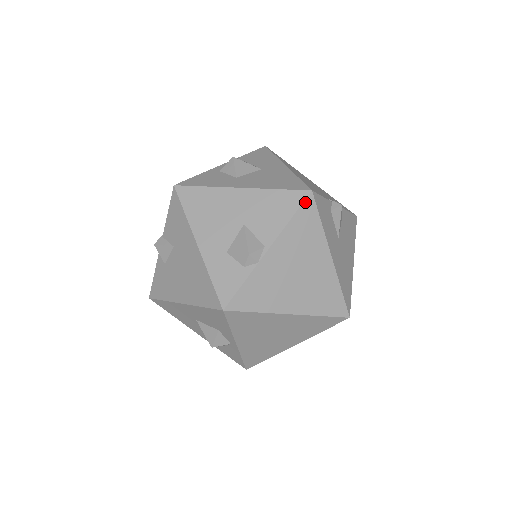
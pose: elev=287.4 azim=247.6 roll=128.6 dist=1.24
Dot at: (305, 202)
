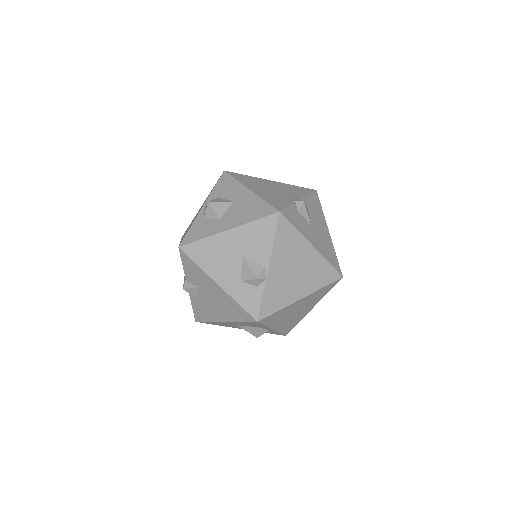
Dot at: (279, 222)
